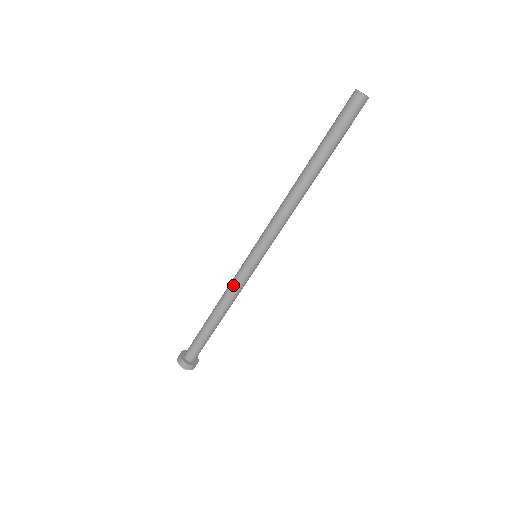
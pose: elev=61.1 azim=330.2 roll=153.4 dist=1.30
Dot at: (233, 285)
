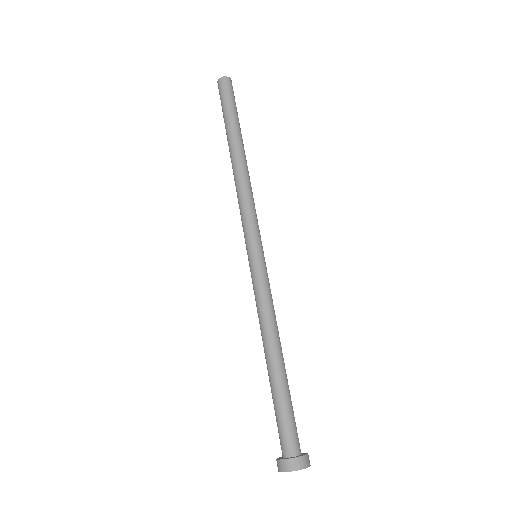
Dot at: (258, 301)
